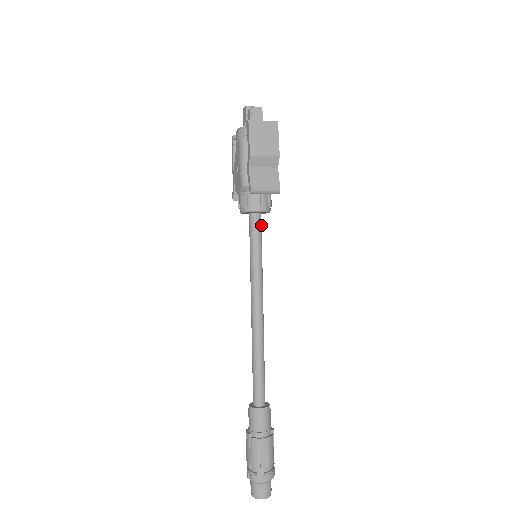
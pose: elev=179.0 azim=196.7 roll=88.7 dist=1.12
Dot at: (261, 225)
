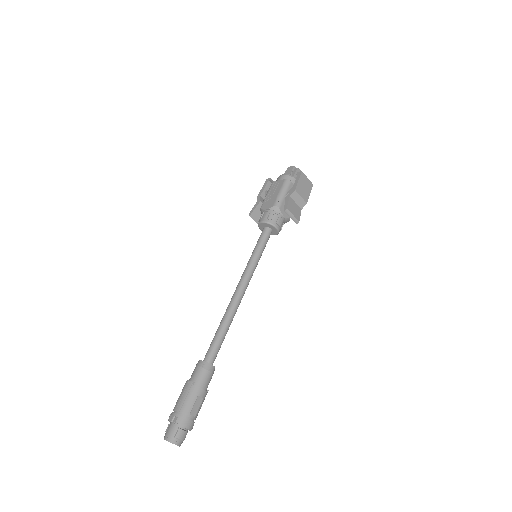
Dot at: occluded
